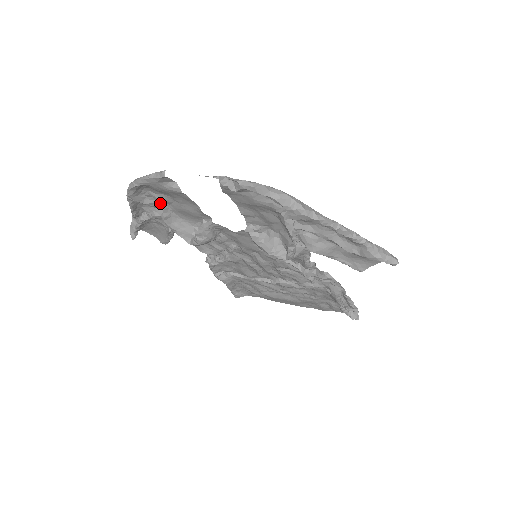
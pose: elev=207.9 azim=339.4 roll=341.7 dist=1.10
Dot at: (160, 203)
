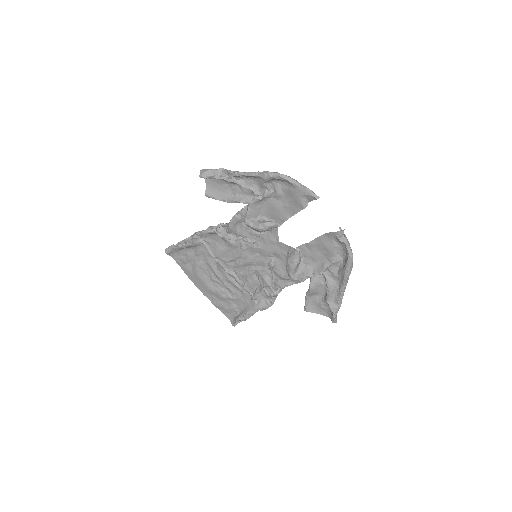
Dot at: (272, 193)
